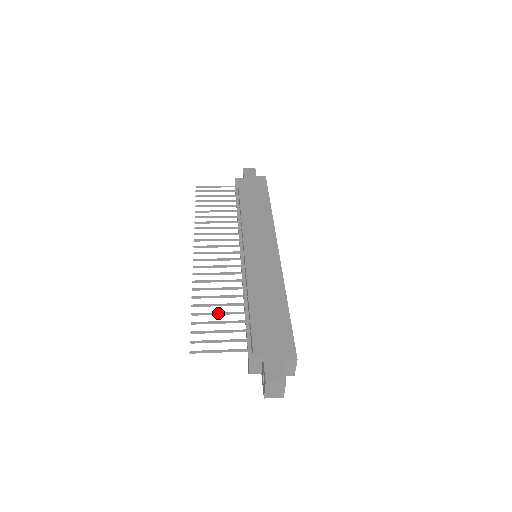
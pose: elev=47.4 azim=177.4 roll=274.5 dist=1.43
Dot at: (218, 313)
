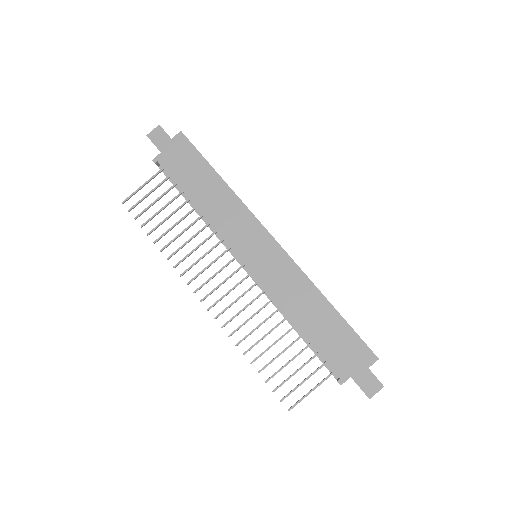
Dot at: occluded
